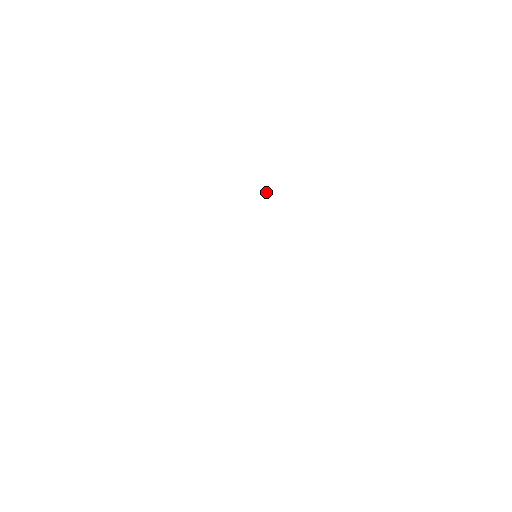
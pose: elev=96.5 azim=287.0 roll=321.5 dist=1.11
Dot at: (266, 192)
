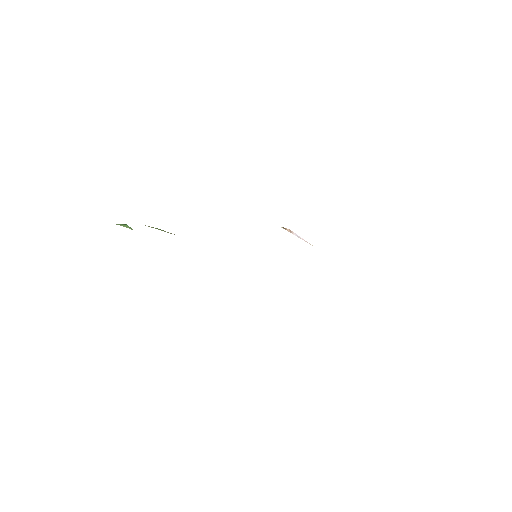
Dot at: occluded
